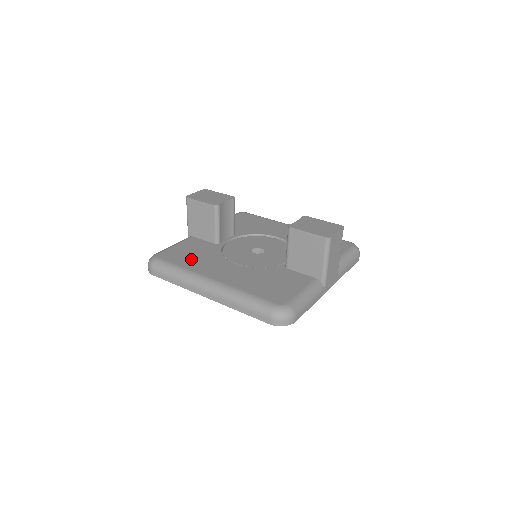
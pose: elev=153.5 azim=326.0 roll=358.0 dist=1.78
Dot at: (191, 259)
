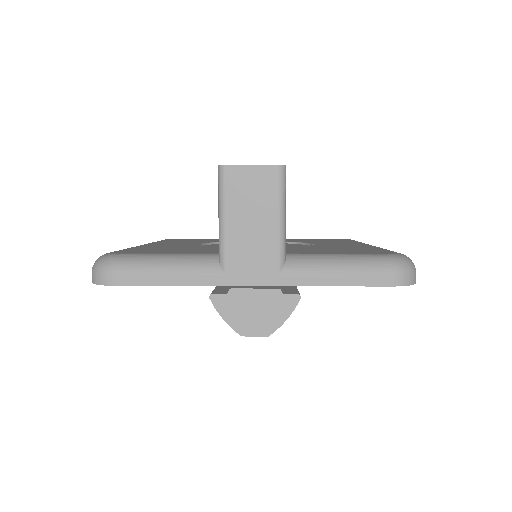
Dot at: (182, 240)
